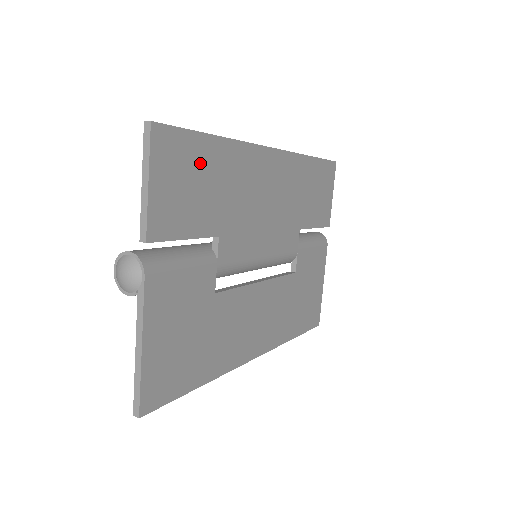
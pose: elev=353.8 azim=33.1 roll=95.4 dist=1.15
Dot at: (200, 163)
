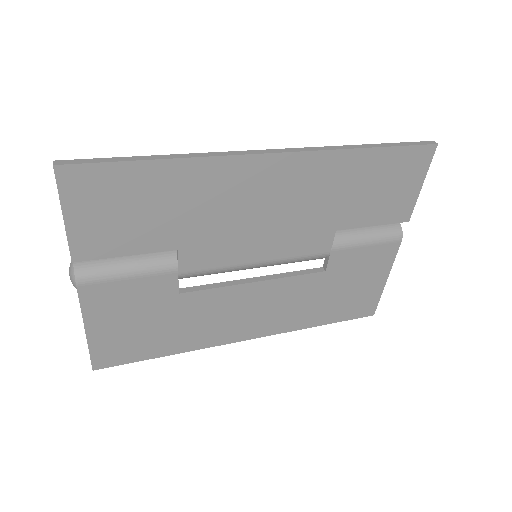
Dot at: (137, 190)
